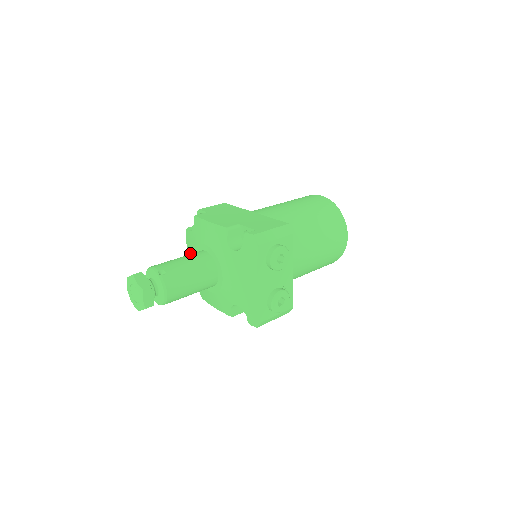
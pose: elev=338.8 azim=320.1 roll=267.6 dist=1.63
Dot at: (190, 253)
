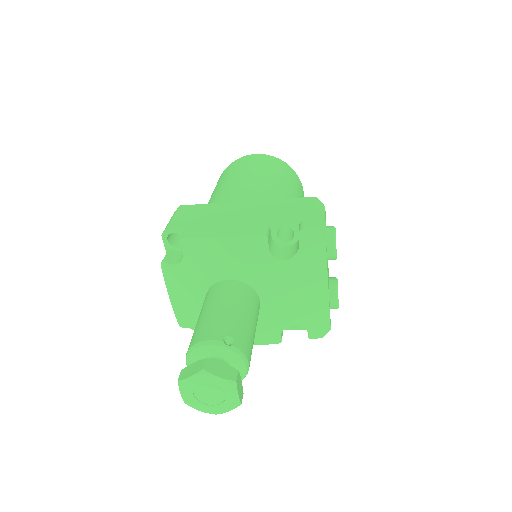
Dot at: (183, 294)
